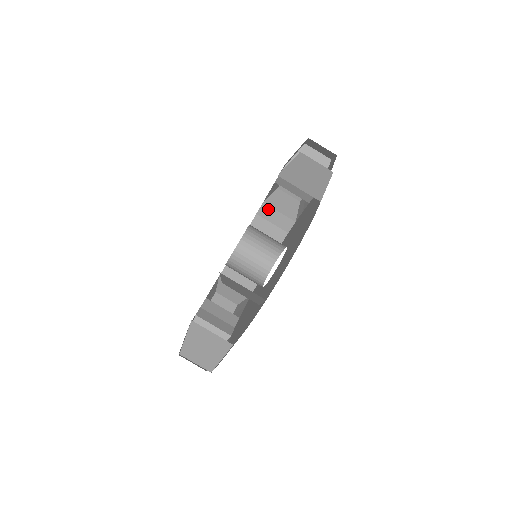
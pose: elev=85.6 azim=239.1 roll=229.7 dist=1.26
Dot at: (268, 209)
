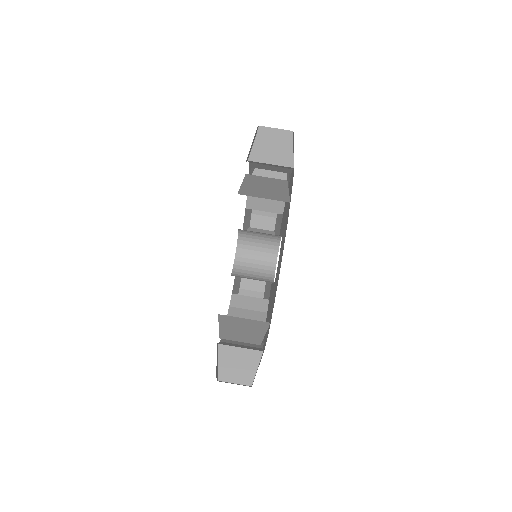
Dot at: occluded
